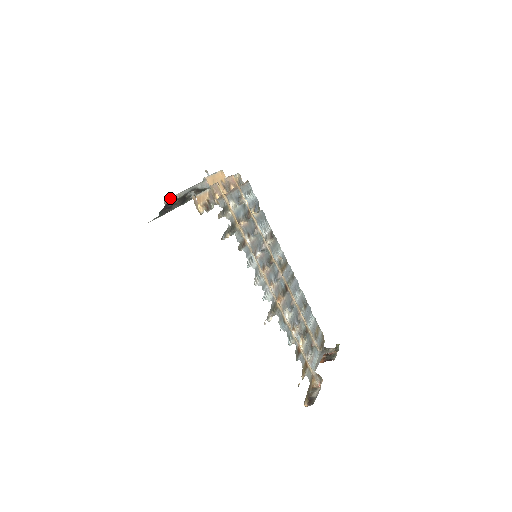
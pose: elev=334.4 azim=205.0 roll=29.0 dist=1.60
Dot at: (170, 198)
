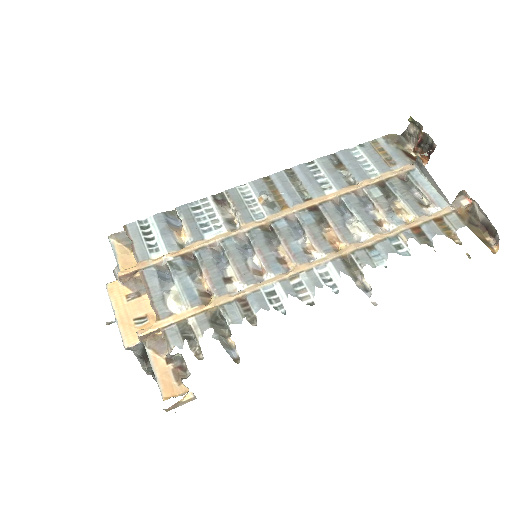
Dot at: (146, 373)
